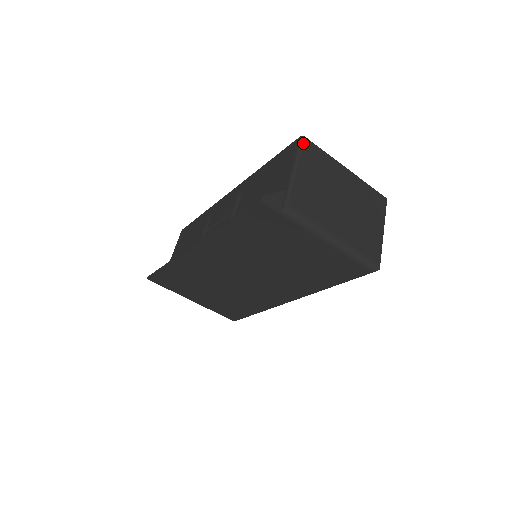
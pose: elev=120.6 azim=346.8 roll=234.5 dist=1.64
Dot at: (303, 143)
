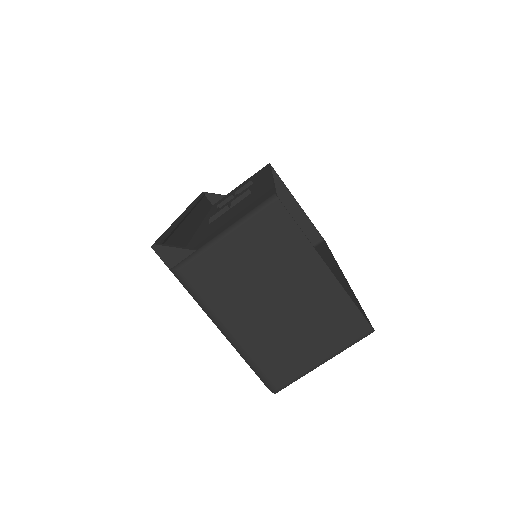
Dot at: (267, 205)
